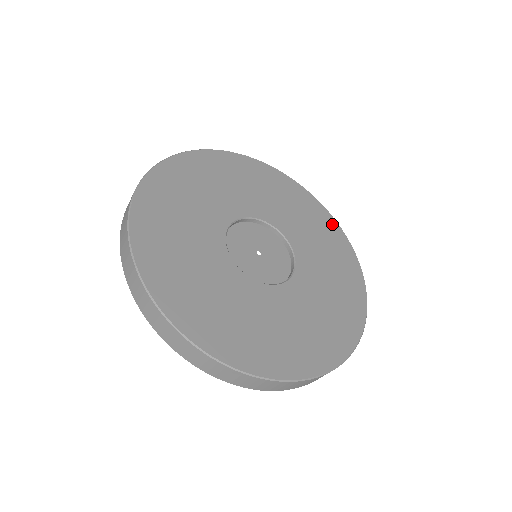
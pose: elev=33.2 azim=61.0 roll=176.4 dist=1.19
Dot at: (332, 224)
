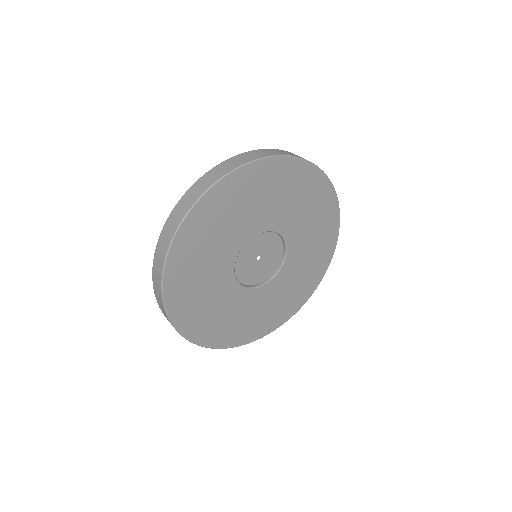
Dot at: (334, 230)
